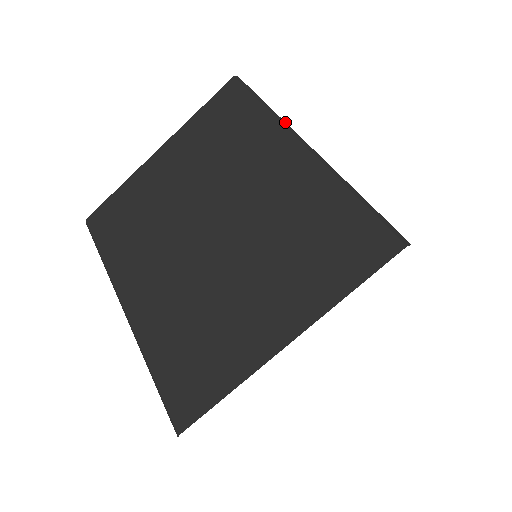
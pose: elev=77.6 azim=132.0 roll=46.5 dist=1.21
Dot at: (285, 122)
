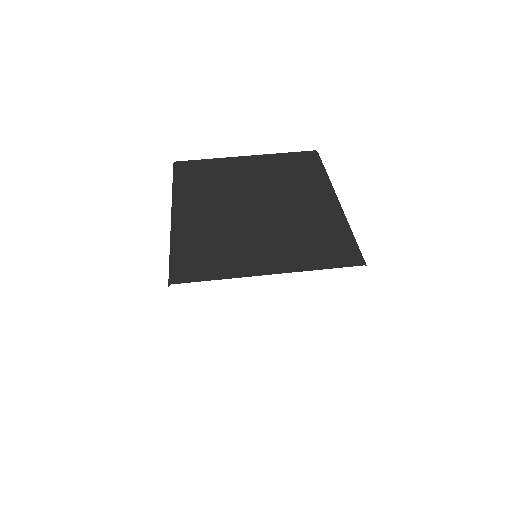
Dot at: occluded
